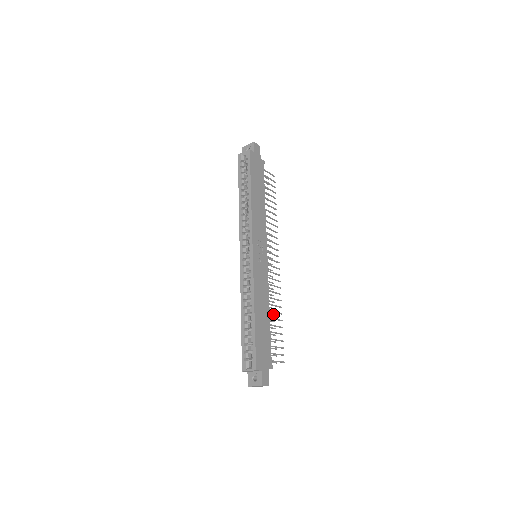
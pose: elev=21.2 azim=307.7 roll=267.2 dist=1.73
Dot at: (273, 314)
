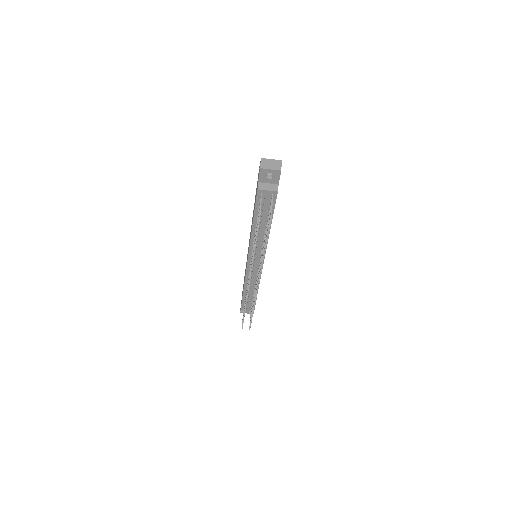
Dot at: (254, 252)
